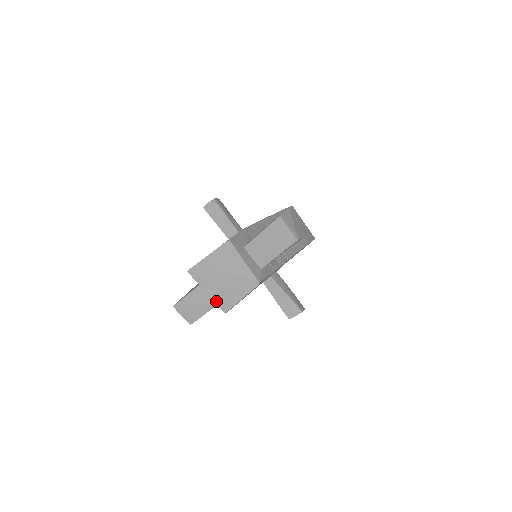
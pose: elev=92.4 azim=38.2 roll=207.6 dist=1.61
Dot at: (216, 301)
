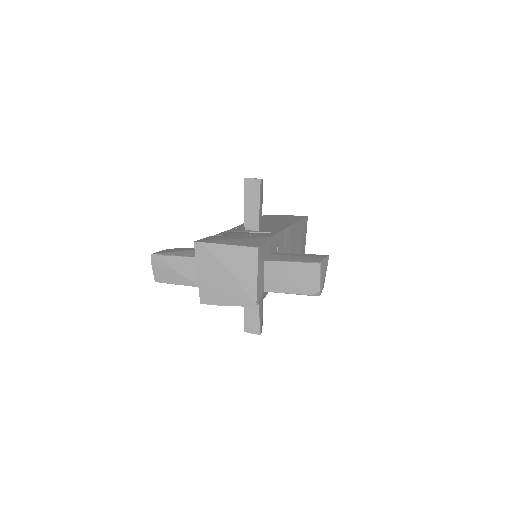
Dot at: (201, 288)
